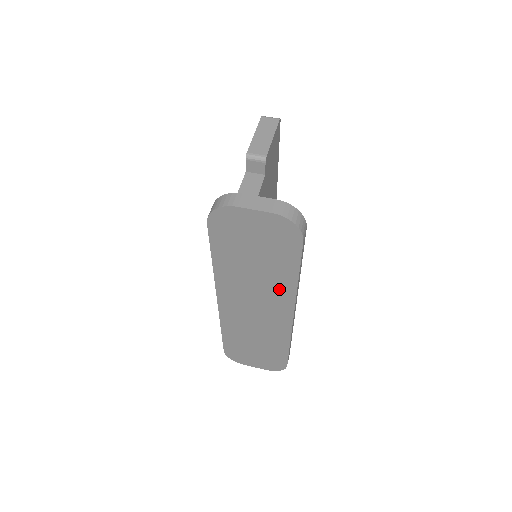
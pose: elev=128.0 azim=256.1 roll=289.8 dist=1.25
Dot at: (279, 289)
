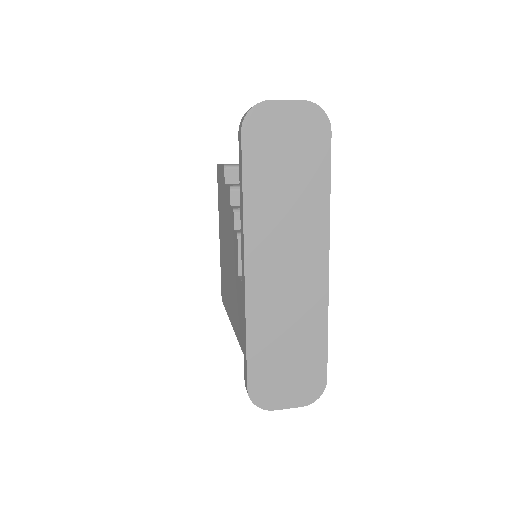
Dot at: (312, 217)
